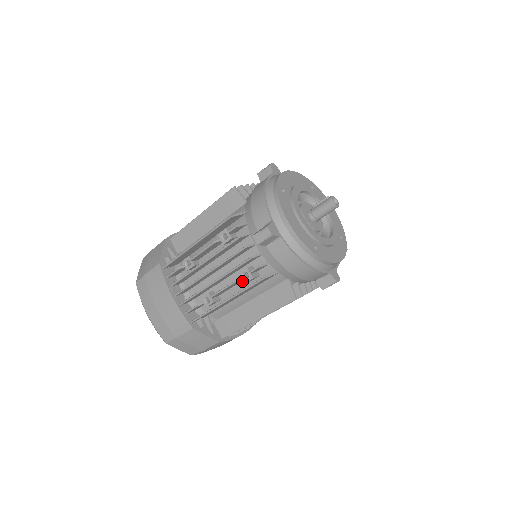
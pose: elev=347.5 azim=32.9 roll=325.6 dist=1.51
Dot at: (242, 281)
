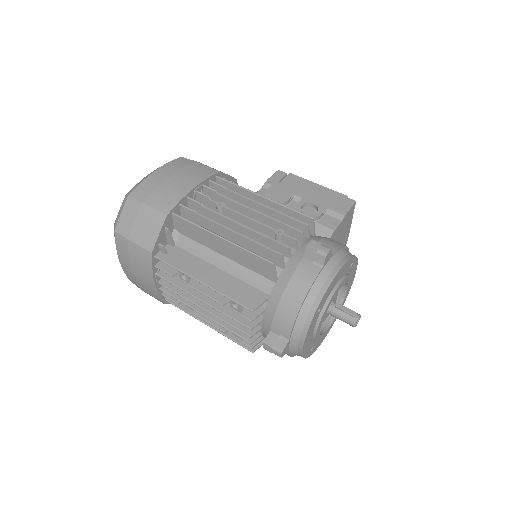
Dot at: occluded
